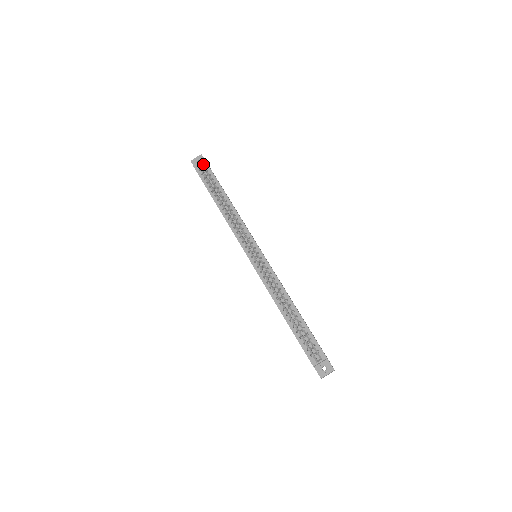
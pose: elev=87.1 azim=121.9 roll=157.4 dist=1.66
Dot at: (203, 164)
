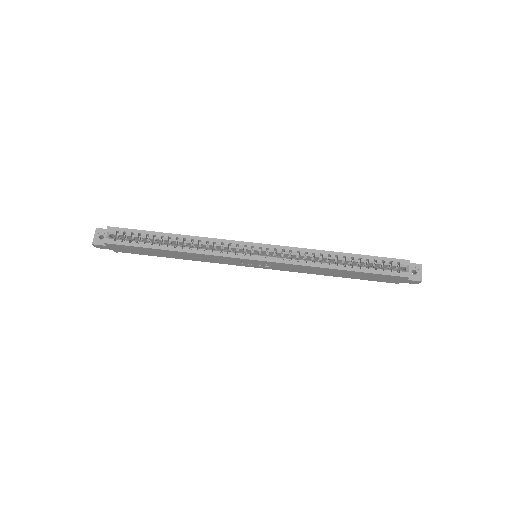
Dot at: (112, 232)
